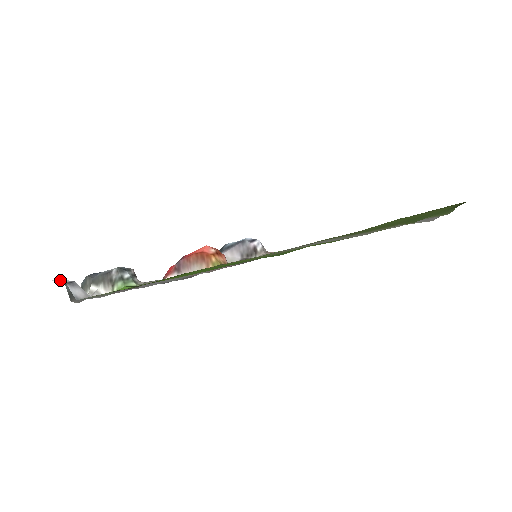
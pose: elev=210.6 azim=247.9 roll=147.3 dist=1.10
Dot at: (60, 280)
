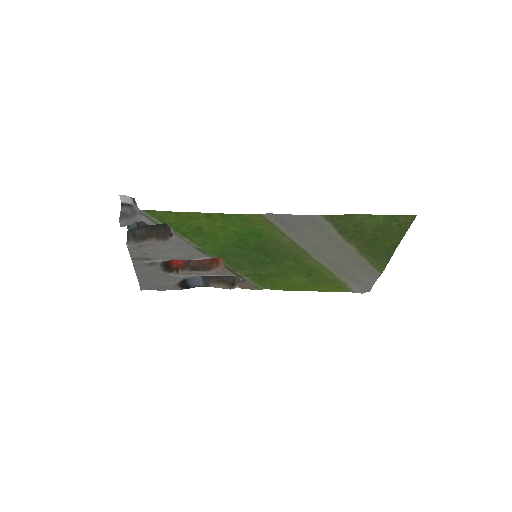
Dot at: (127, 197)
